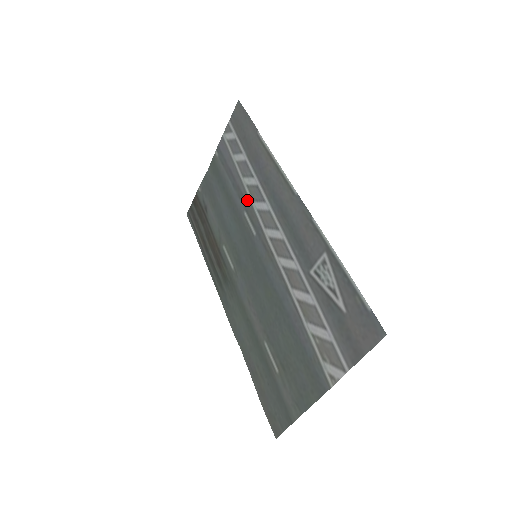
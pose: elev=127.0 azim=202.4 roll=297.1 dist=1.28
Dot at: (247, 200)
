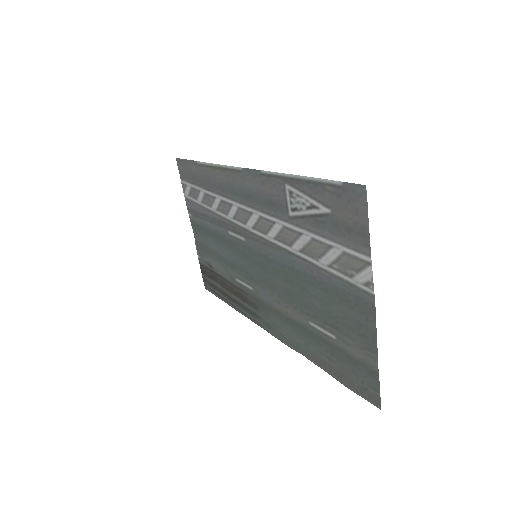
Dot at: (224, 220)
